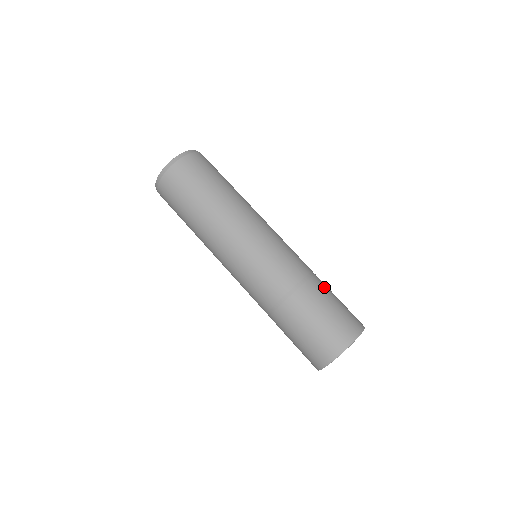
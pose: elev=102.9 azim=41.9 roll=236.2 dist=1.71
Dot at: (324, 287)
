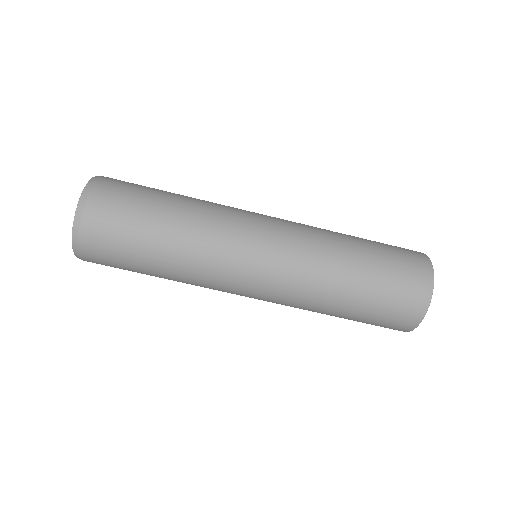
Dot at: (356, 237)
